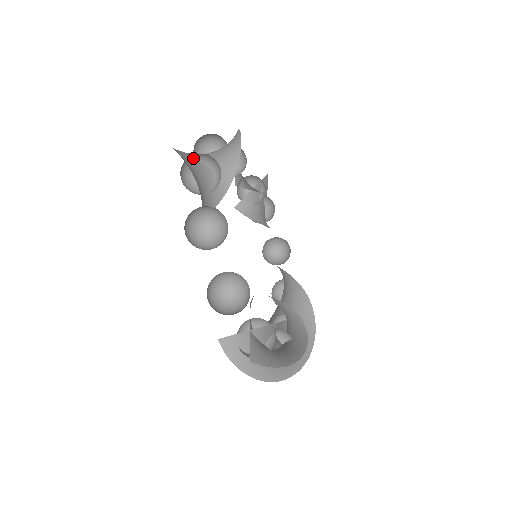
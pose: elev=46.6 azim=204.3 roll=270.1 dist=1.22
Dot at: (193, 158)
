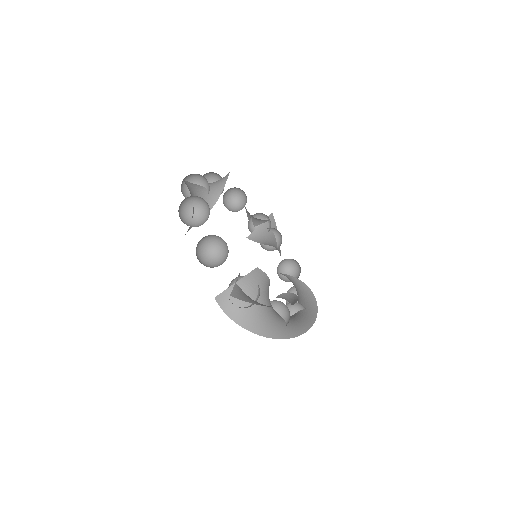
Dot at: (191, 181)
